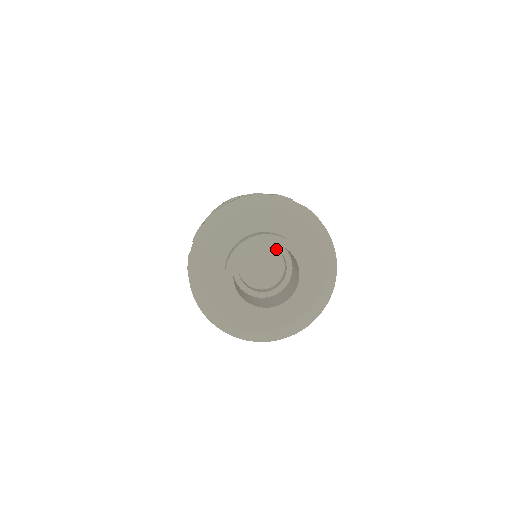
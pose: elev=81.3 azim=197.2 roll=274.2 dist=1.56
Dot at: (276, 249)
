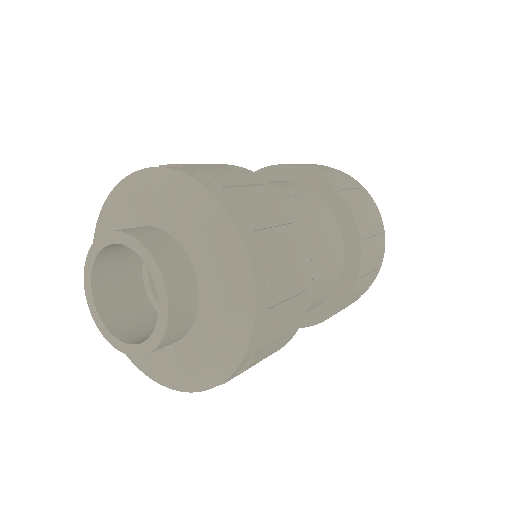
Dot at: occluded
